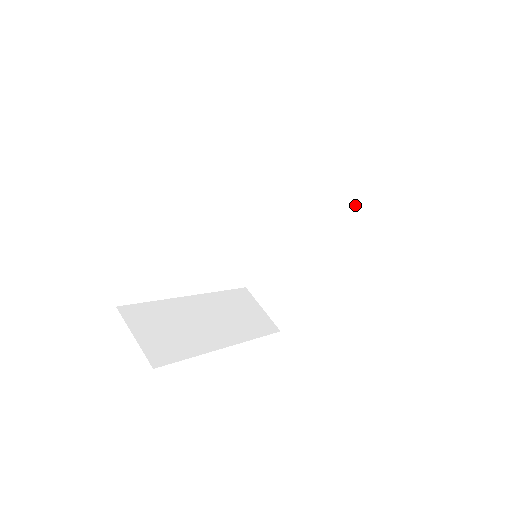
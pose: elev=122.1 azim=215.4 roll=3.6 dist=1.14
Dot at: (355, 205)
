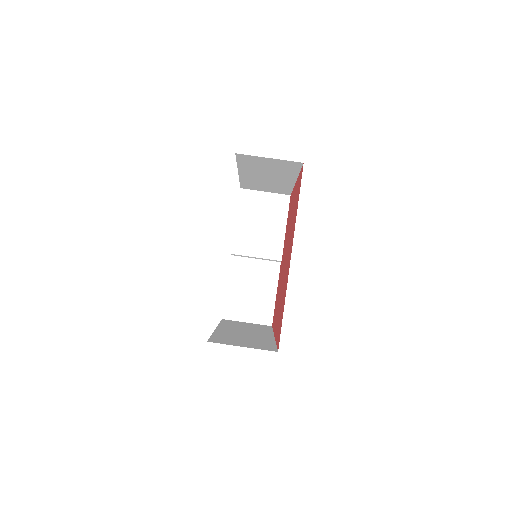
Dot at: (272, 204)
